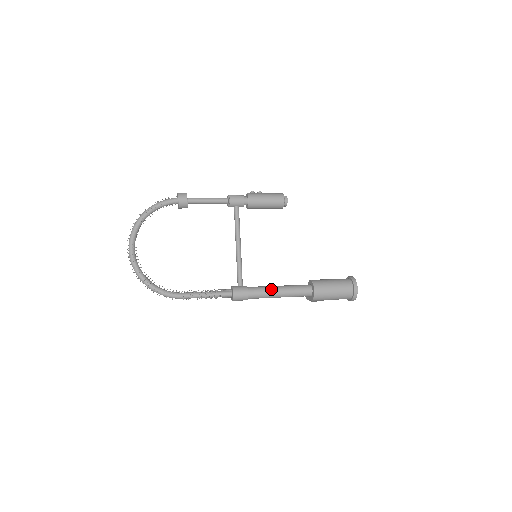
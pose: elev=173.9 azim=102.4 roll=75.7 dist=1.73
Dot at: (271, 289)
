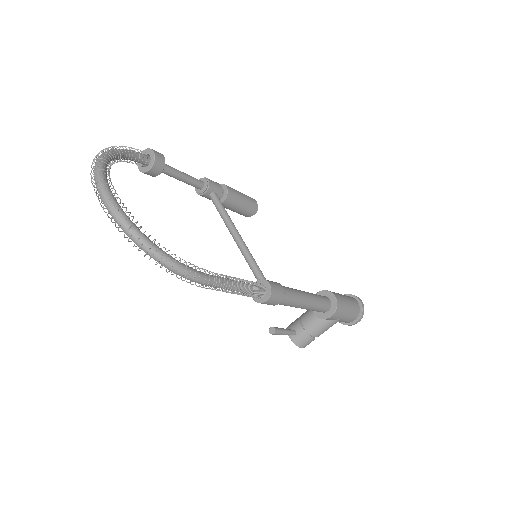
Dot at: (298, 290)
